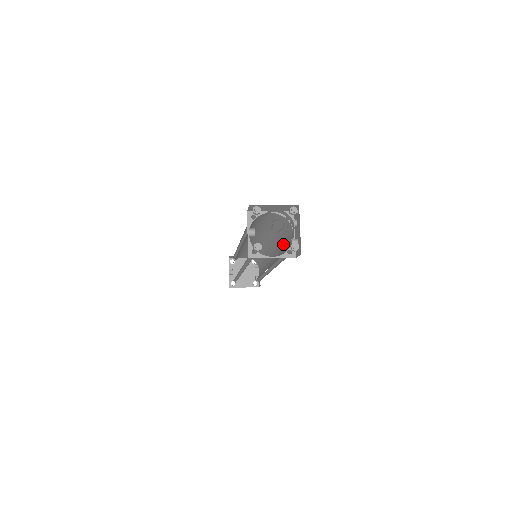
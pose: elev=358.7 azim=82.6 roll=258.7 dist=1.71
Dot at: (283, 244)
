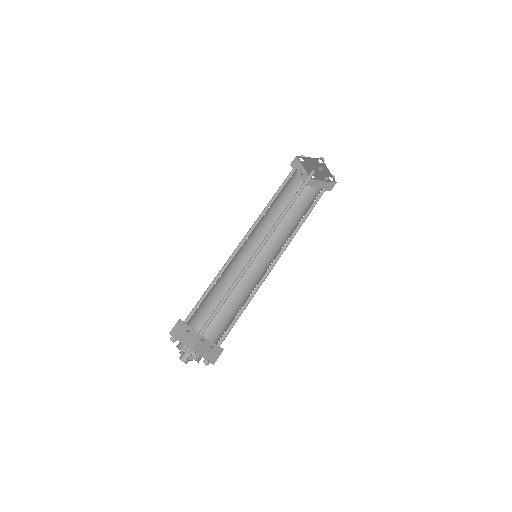
Dot at: occluded
